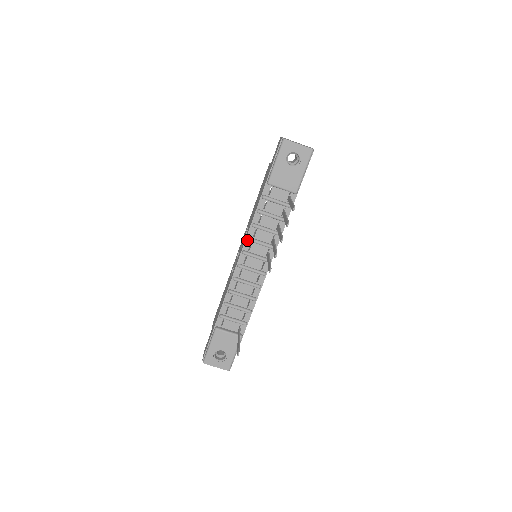
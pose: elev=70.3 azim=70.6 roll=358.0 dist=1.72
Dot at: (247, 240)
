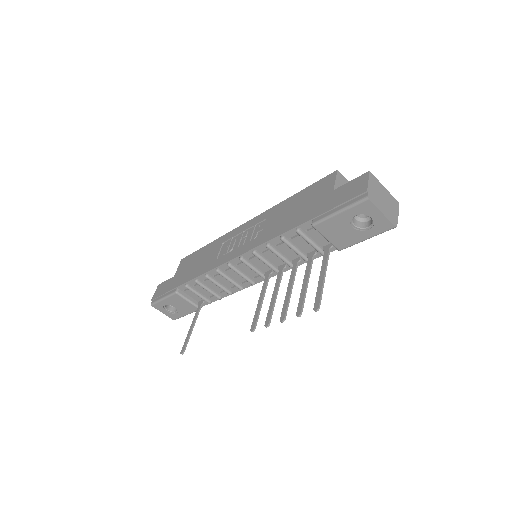
Dot at: (252, 251)
